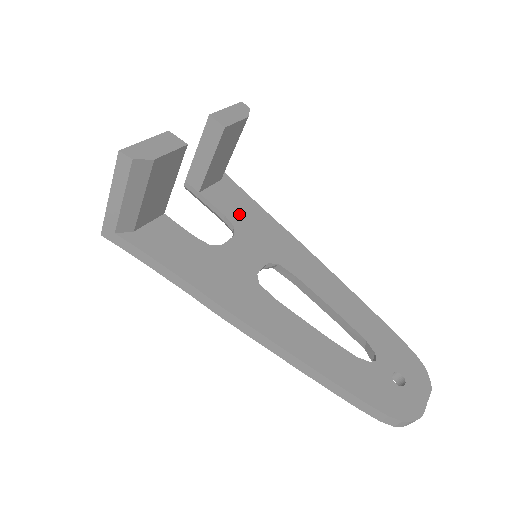
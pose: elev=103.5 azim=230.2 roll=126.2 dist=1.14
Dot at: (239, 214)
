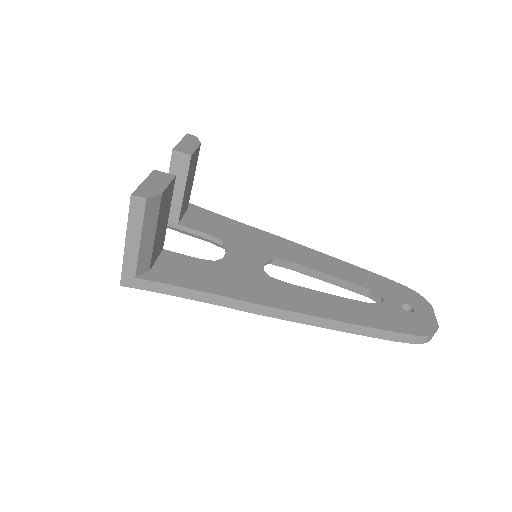
Dot at: (220, 230)
